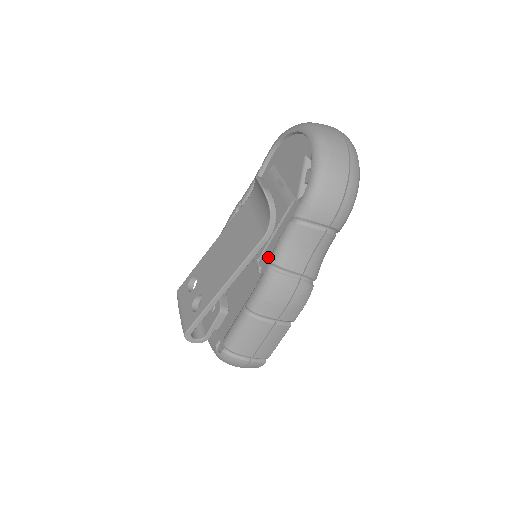
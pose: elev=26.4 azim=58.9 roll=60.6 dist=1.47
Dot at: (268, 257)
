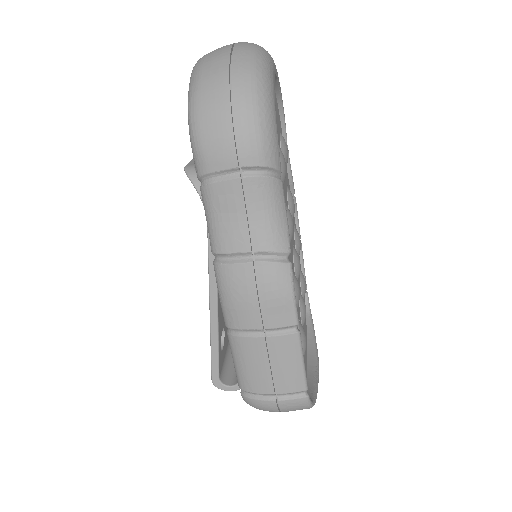
Dot at: occluded
